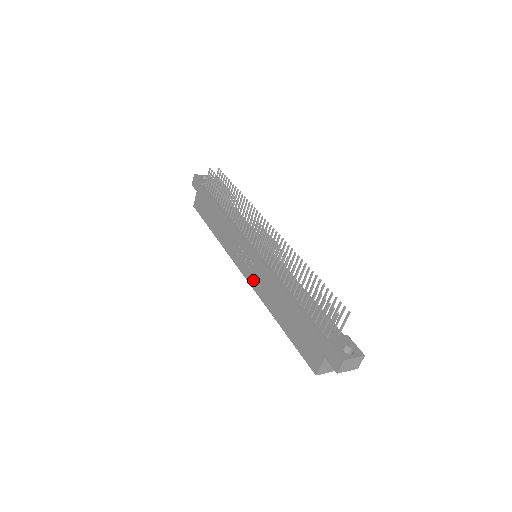
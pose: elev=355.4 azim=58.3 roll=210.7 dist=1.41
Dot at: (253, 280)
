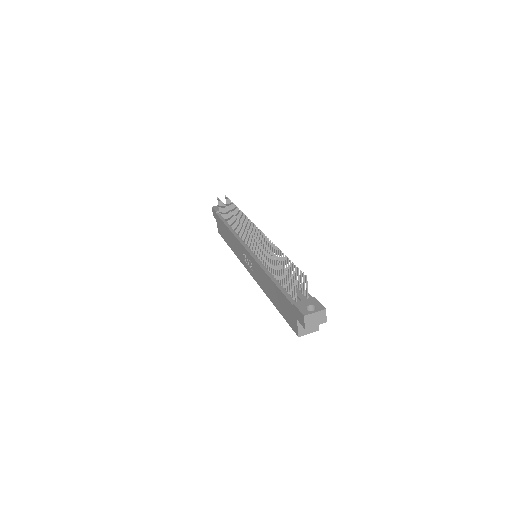
Dot at: (255, 276)
